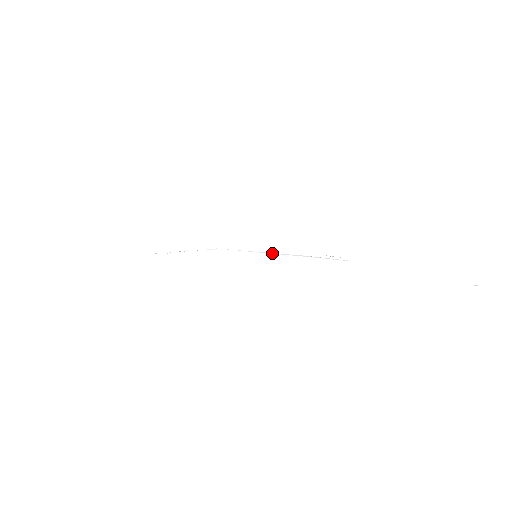
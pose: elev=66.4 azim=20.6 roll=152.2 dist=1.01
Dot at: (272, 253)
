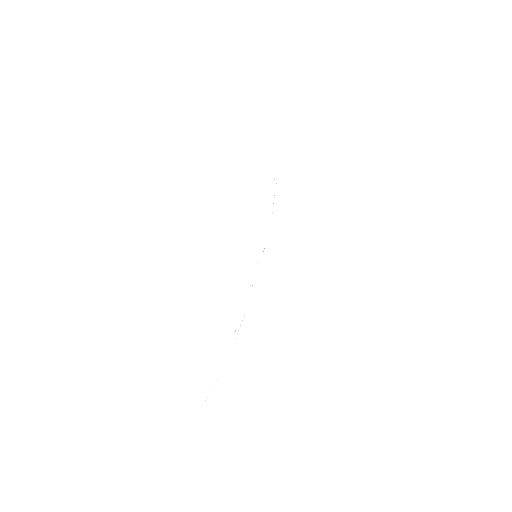
Dot at: occluded
